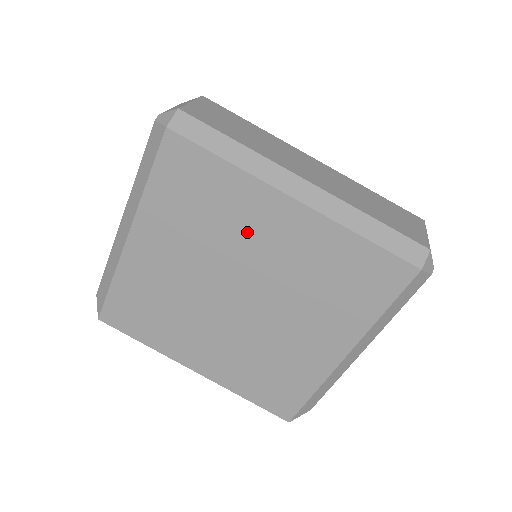
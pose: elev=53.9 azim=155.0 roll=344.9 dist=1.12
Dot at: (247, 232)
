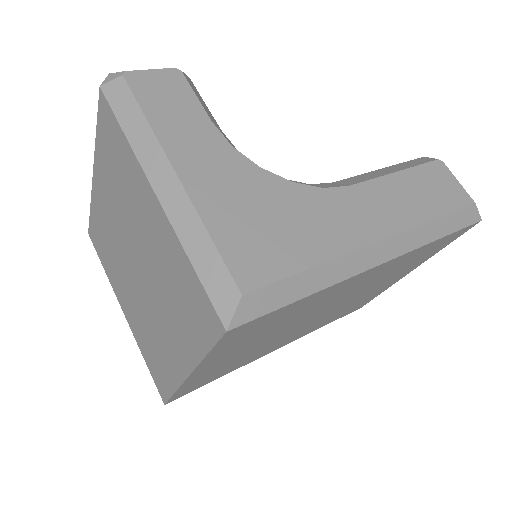
Dot at: (109, 223)
